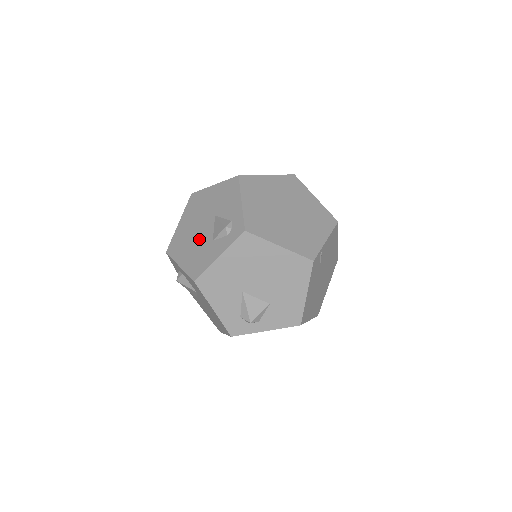
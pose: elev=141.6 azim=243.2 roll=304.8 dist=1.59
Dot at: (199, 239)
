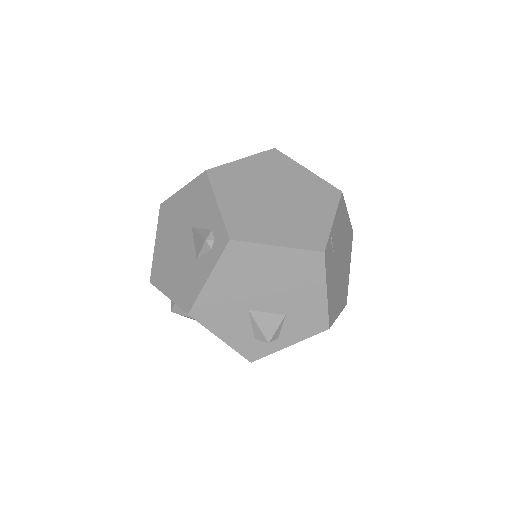
Dot at: (181, 260)
